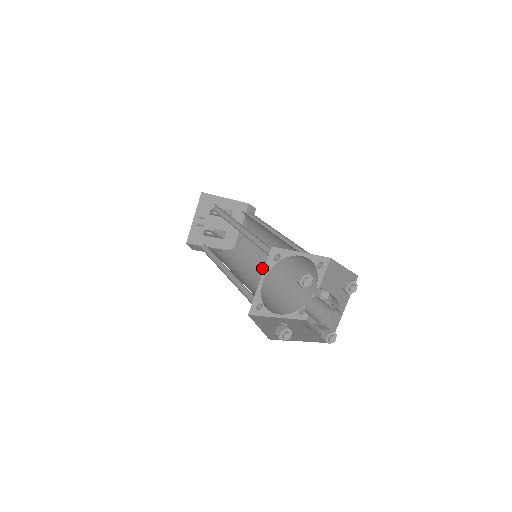
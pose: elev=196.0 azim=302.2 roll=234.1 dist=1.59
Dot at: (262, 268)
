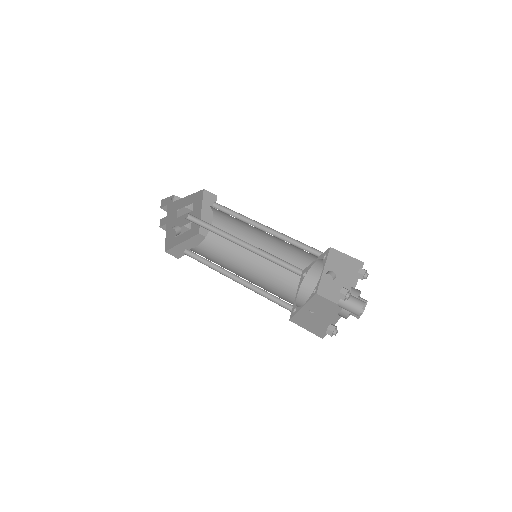
Dot at: (253, 255)
